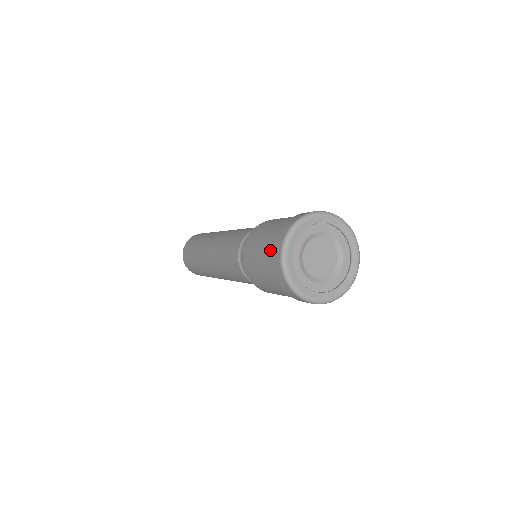
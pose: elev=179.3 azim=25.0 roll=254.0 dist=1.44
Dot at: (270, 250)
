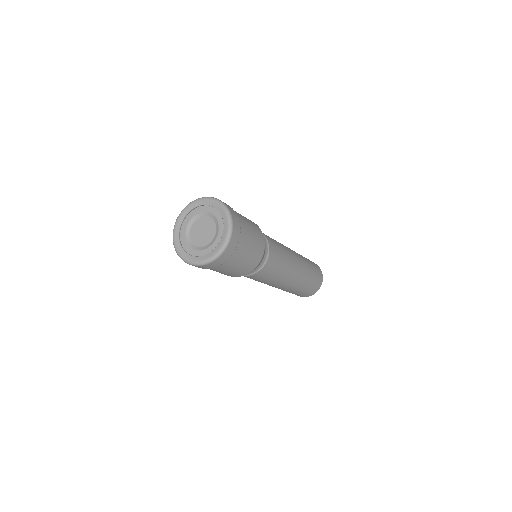
Dot at: occluded
